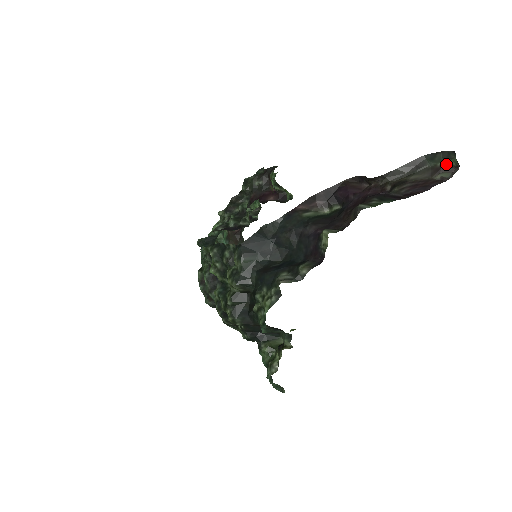
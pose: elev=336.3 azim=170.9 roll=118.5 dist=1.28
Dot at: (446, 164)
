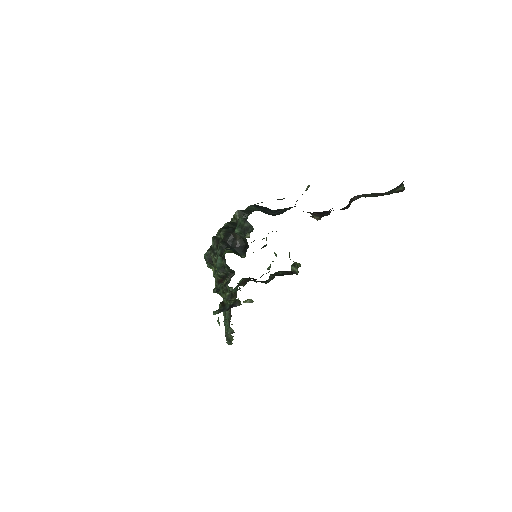
Dot at: (398, 190)
